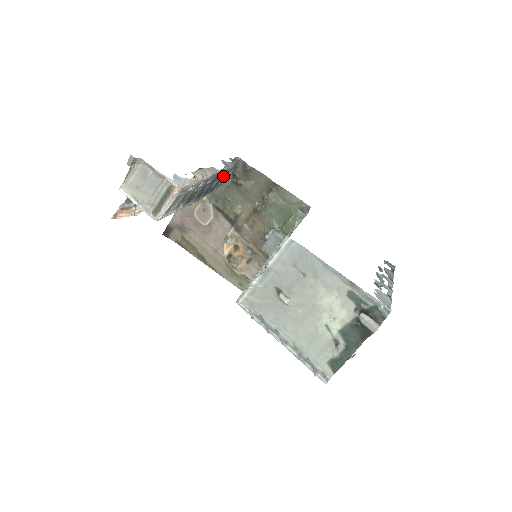
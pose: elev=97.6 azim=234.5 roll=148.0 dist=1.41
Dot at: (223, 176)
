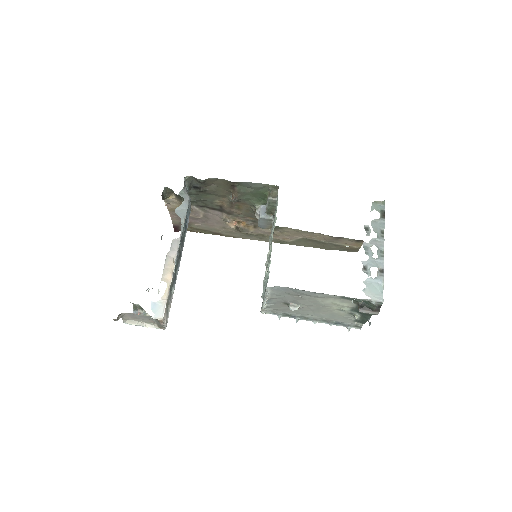
Dot at: (186, 216)
